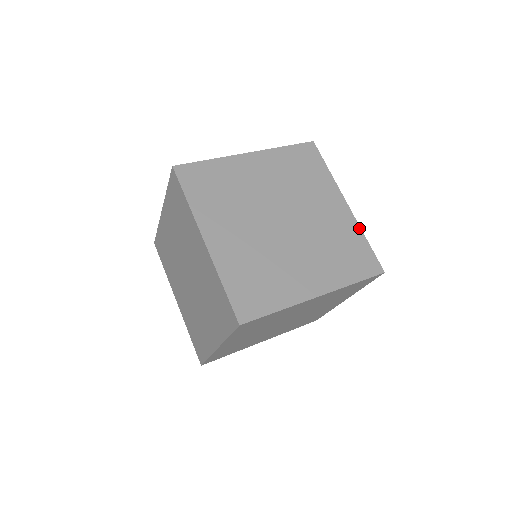
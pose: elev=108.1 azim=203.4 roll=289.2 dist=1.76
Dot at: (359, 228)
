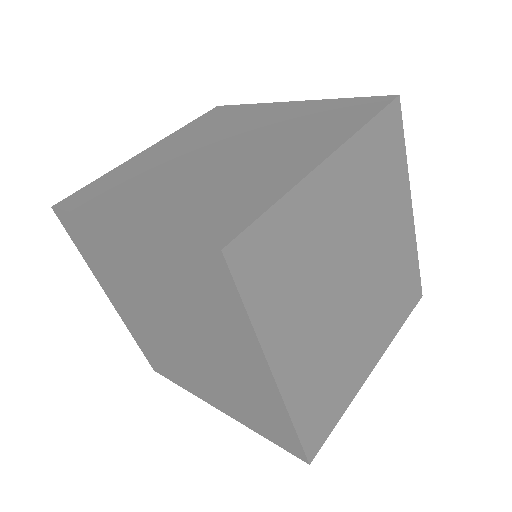
Dot at: occluded
